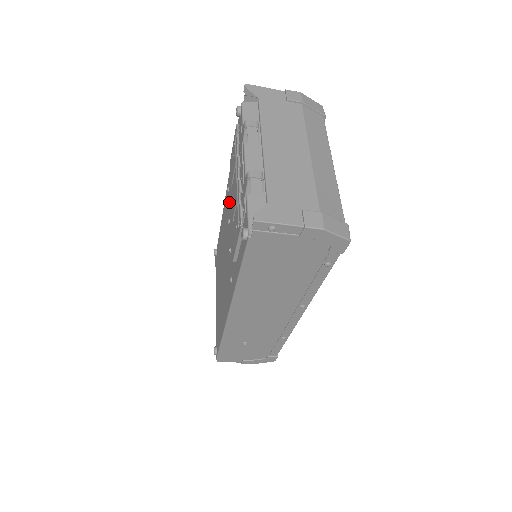
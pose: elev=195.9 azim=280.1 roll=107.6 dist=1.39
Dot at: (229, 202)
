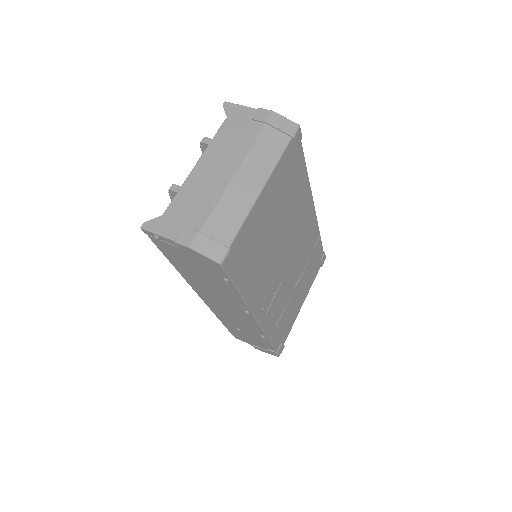
Dot at: occluded
